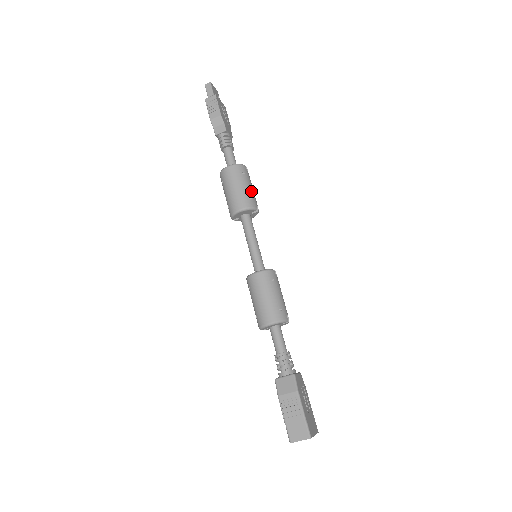
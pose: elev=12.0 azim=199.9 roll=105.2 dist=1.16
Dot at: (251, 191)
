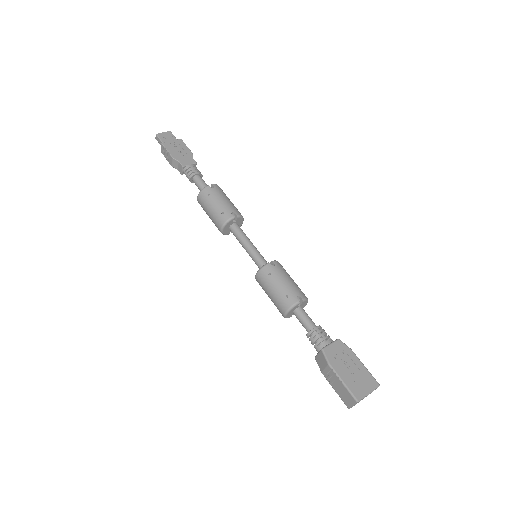
Dot at: (221, 205)
